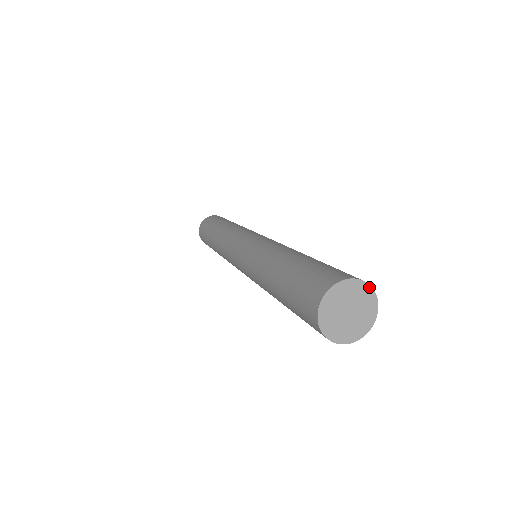
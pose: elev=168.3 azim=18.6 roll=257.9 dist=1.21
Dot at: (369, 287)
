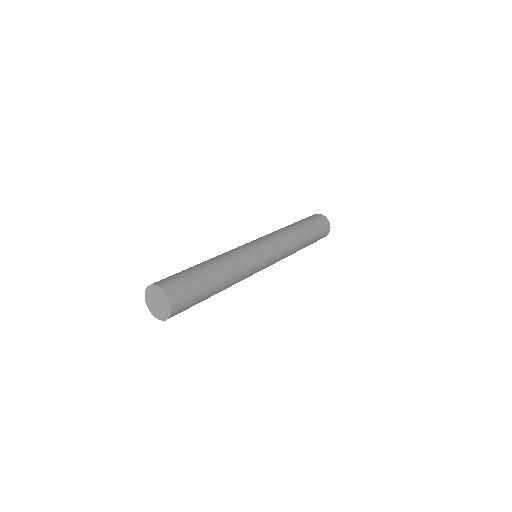
Dot at: (170, 311)
